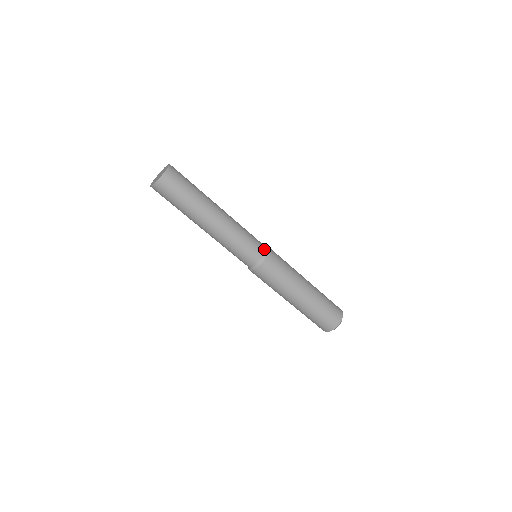
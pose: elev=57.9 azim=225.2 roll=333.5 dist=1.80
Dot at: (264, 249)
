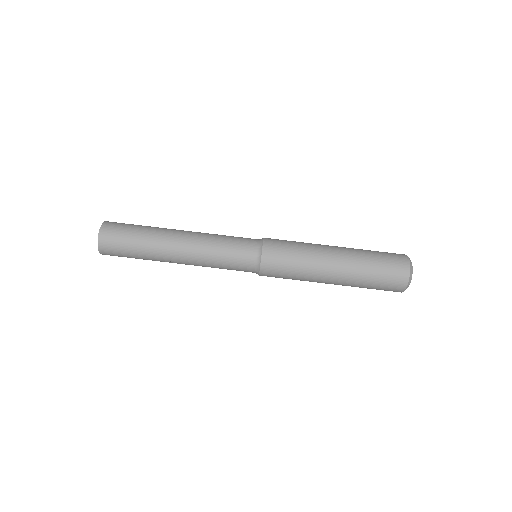
Dot at: occluded
